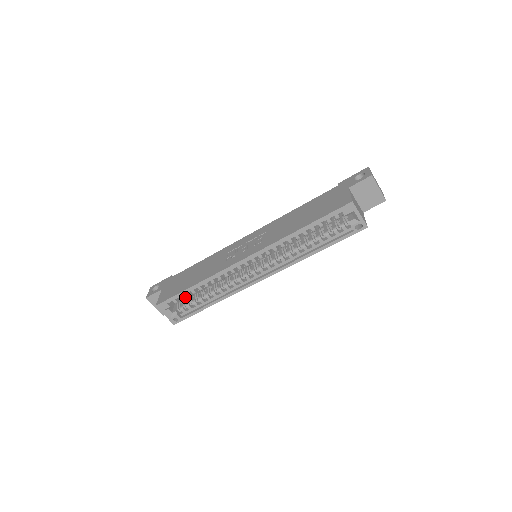
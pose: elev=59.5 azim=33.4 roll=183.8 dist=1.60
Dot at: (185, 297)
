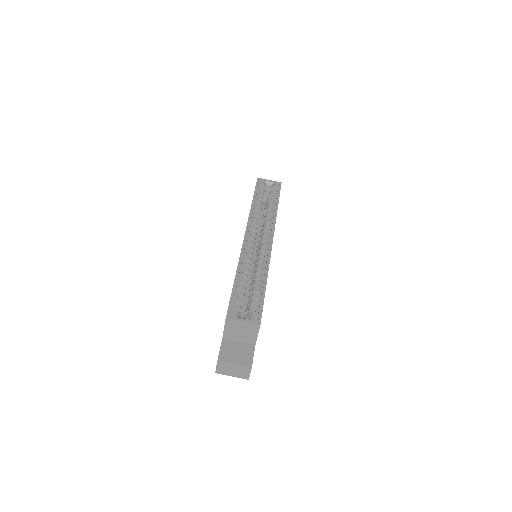
Dot at: (242, 303)
